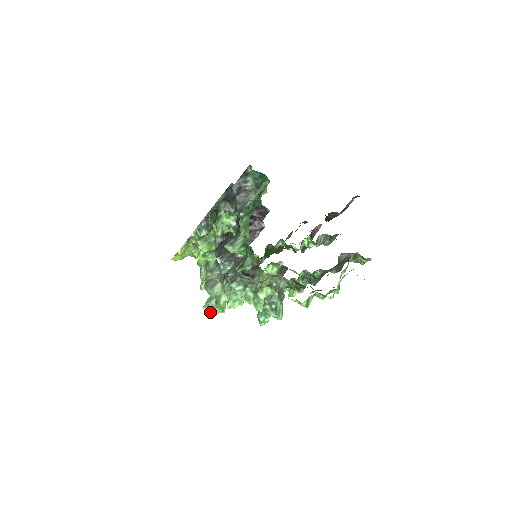
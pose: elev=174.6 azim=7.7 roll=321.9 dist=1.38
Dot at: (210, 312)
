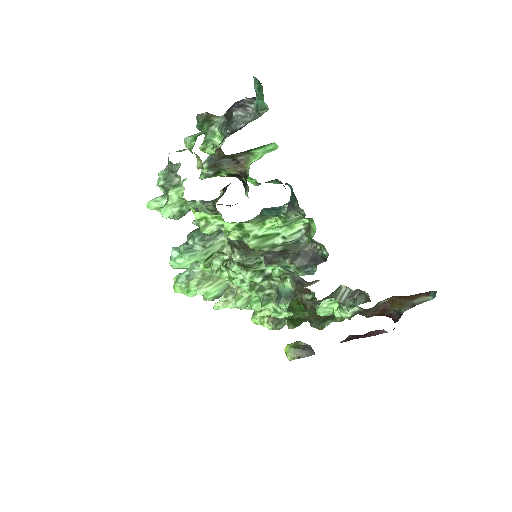
Dot at: (176, 283)
